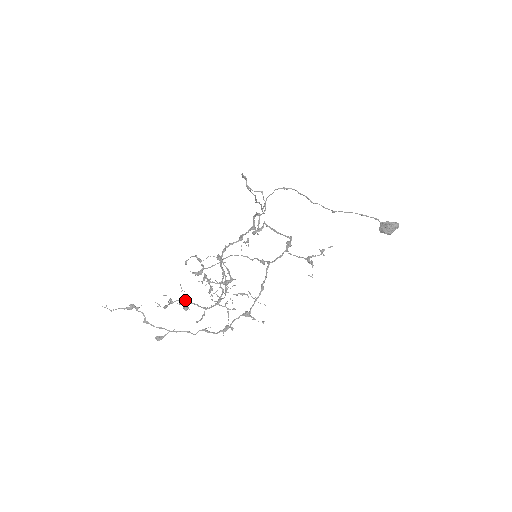
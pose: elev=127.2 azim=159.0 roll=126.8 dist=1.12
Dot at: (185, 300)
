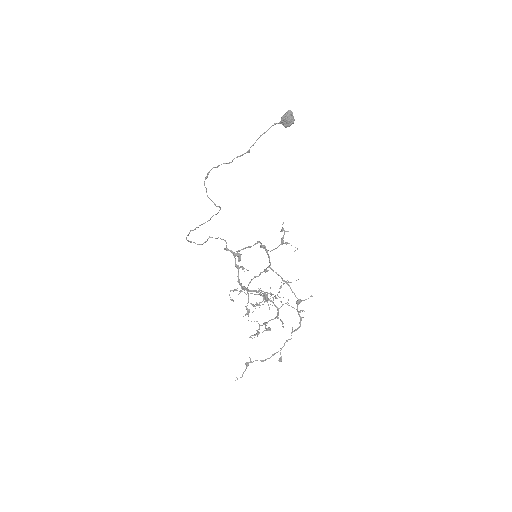
Dot at: (262, 325)
